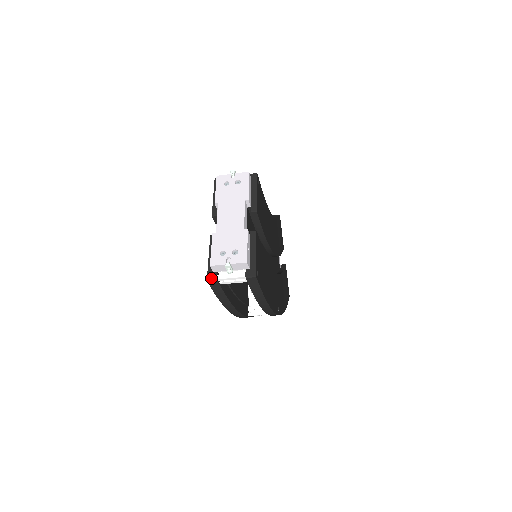
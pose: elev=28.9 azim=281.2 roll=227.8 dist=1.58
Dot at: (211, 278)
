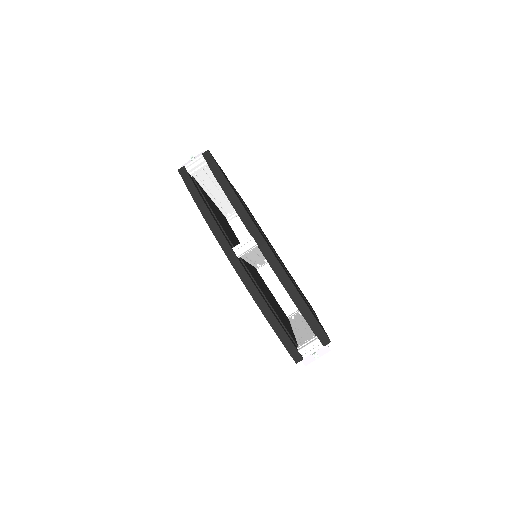
Dot at: (181, 169)
